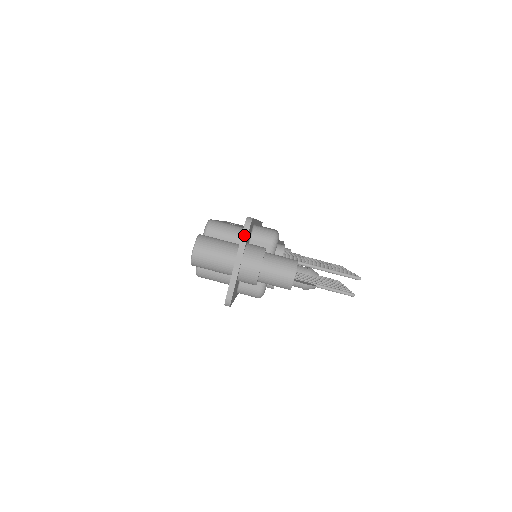
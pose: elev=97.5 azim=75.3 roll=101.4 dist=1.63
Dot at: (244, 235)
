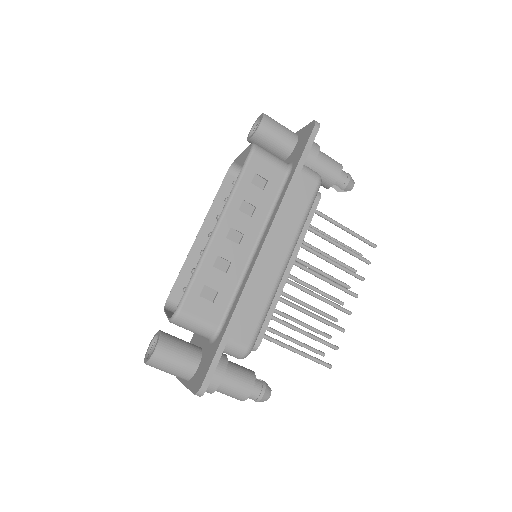
Dot at: occluded
